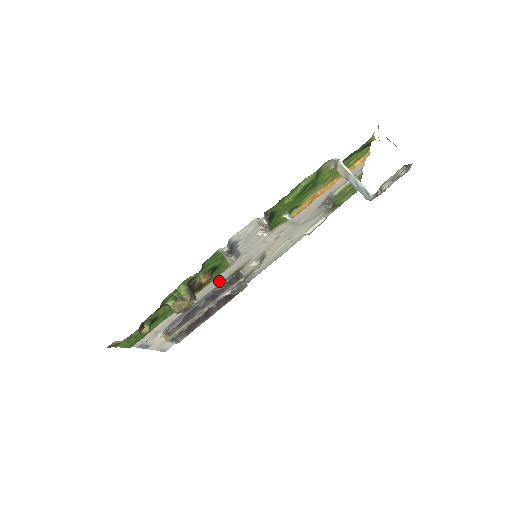
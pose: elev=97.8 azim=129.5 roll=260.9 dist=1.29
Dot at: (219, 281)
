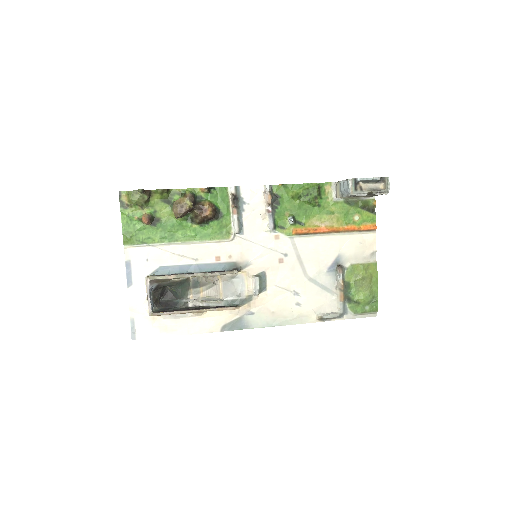
Dot at: (217, 257)
